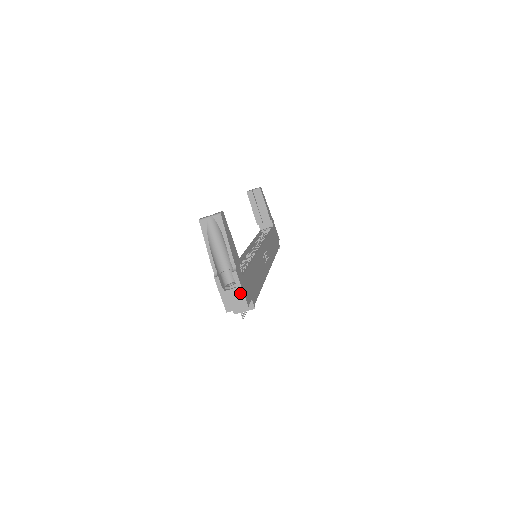
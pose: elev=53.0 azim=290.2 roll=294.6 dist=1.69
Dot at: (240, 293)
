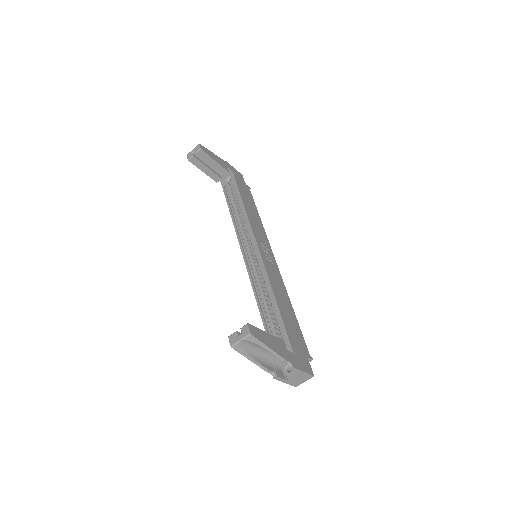
Dot at: (303, 374)
